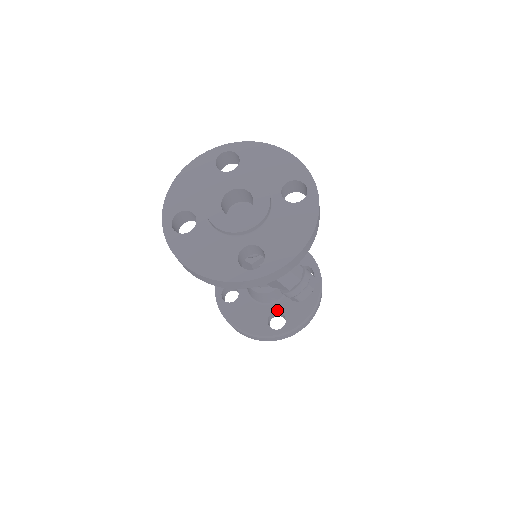
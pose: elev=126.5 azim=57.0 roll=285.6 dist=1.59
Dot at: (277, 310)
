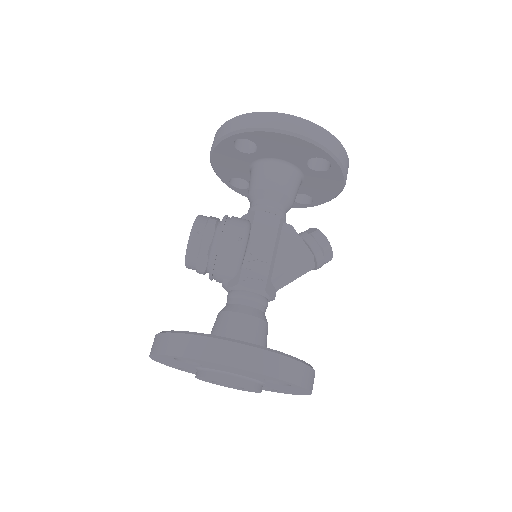
Dot at: (299, 193)
